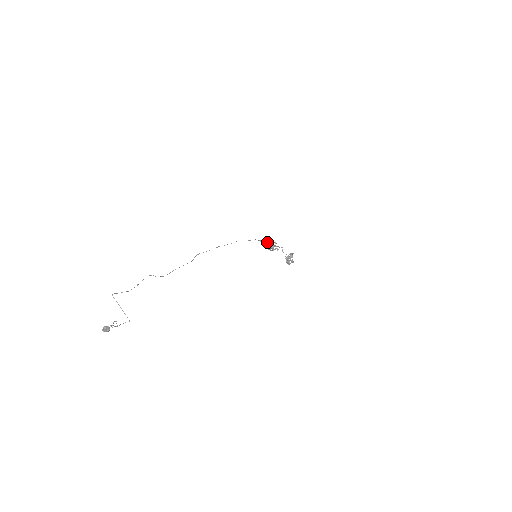
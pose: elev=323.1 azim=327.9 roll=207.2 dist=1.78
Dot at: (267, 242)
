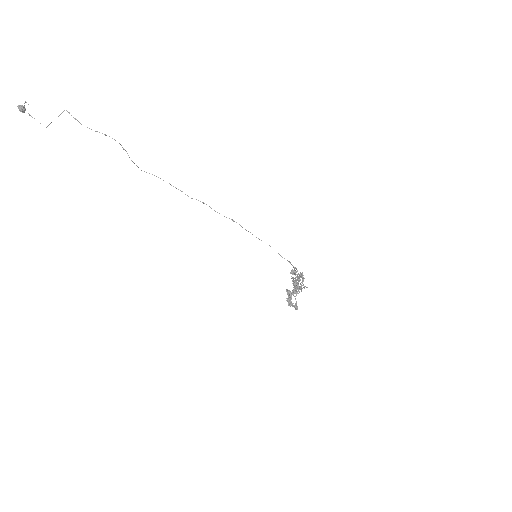
Dot at: occluded
